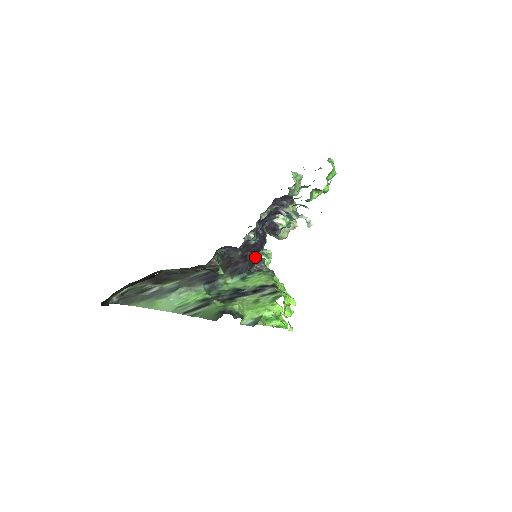
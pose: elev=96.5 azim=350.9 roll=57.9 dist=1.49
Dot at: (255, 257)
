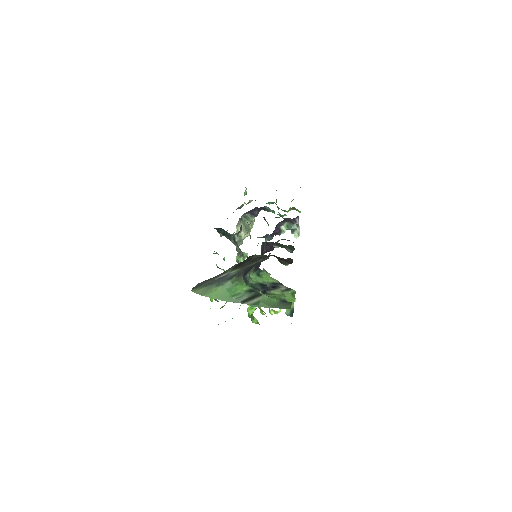
Dot at: occluded
